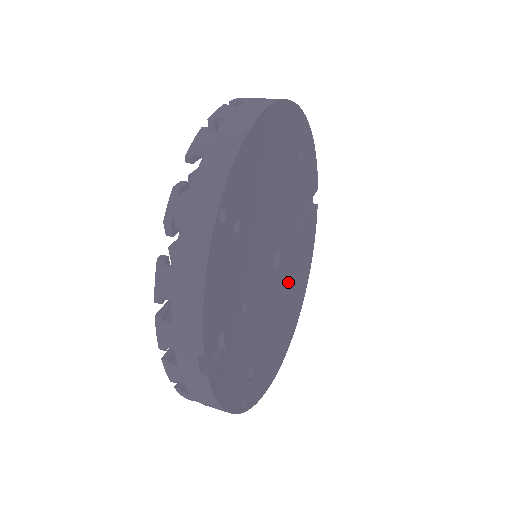
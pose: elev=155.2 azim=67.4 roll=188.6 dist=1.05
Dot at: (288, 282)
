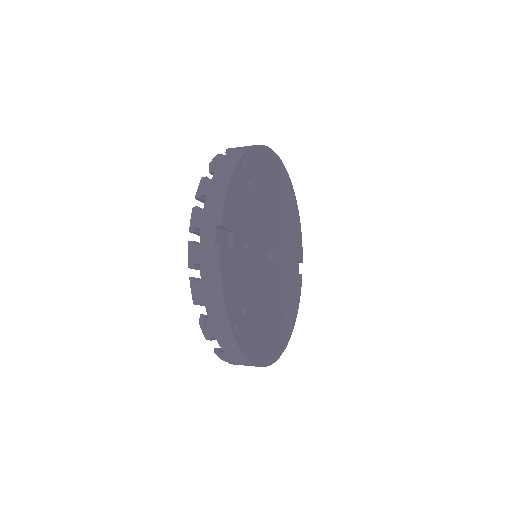
Dot at: (277, 294)
